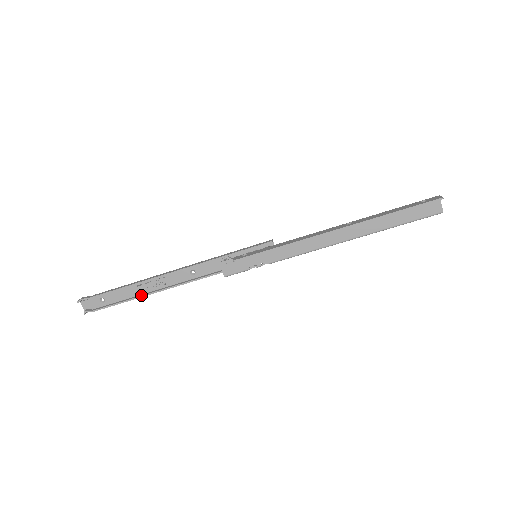
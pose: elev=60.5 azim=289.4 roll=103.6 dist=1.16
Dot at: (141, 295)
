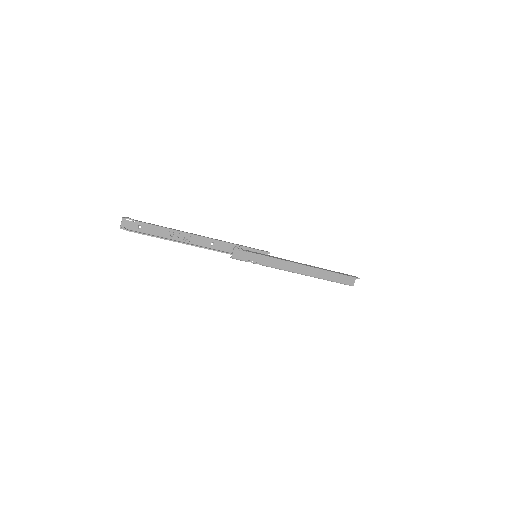
Dot at: (171, 239)
